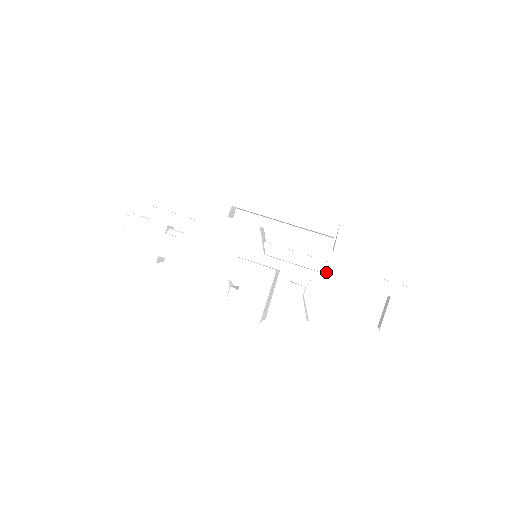
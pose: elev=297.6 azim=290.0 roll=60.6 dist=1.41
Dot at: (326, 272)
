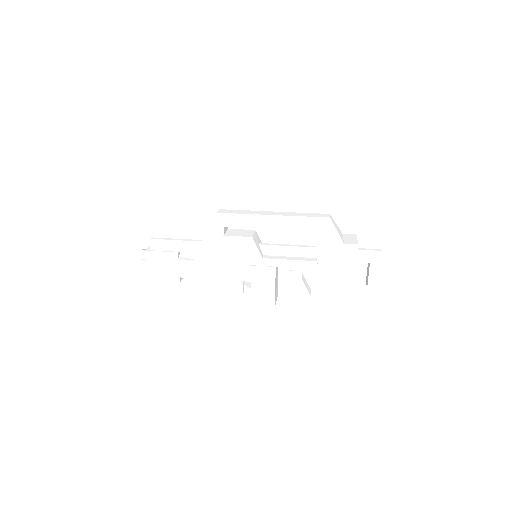
Dot at: (315, 256)
